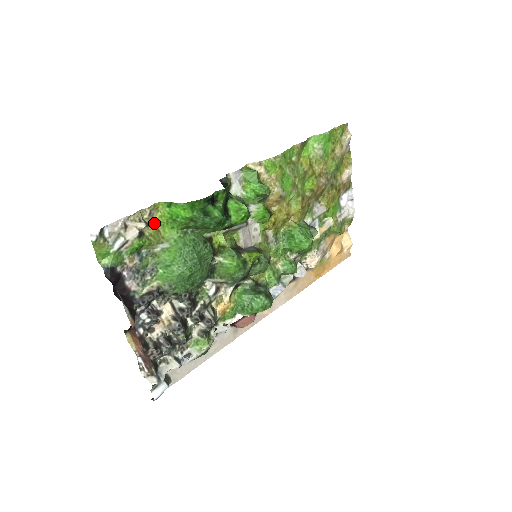
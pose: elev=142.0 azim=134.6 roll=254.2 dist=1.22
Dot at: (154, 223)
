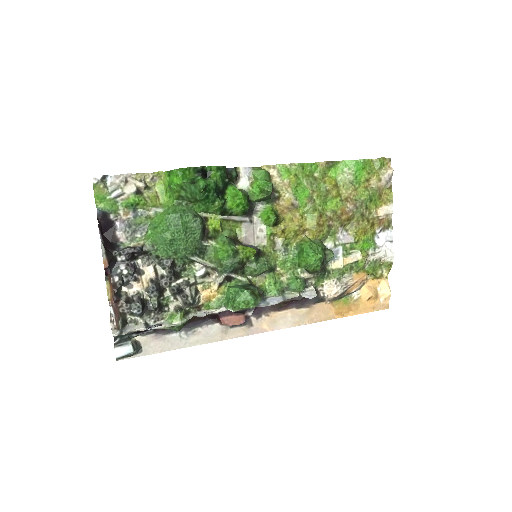
Dot at: (155, 189)
